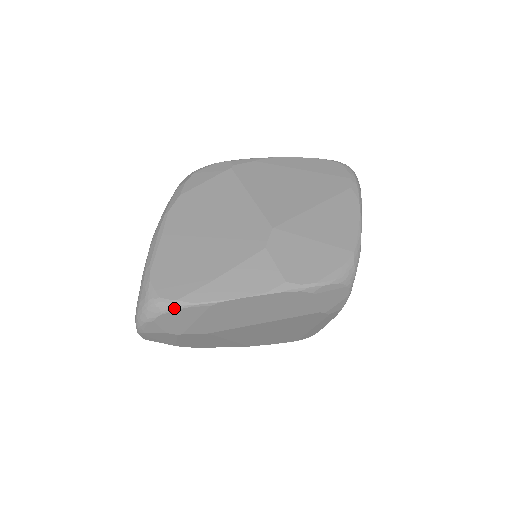
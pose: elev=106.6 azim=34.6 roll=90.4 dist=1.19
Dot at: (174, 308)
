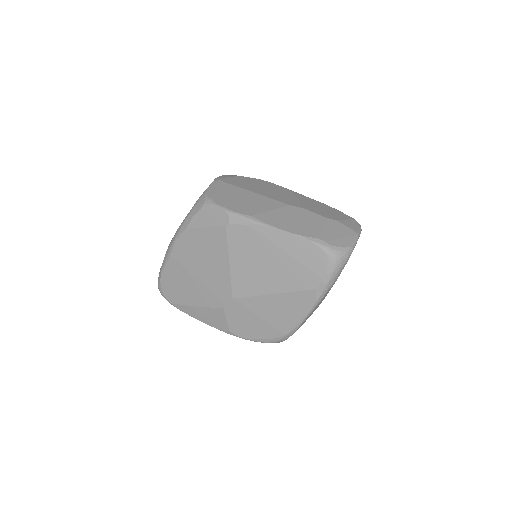
Dot at: (171, 303)
